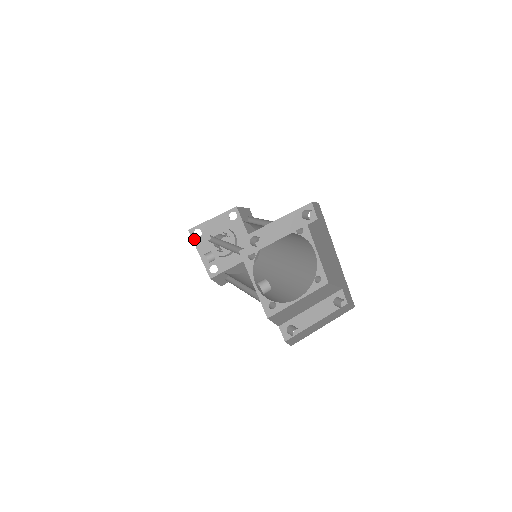
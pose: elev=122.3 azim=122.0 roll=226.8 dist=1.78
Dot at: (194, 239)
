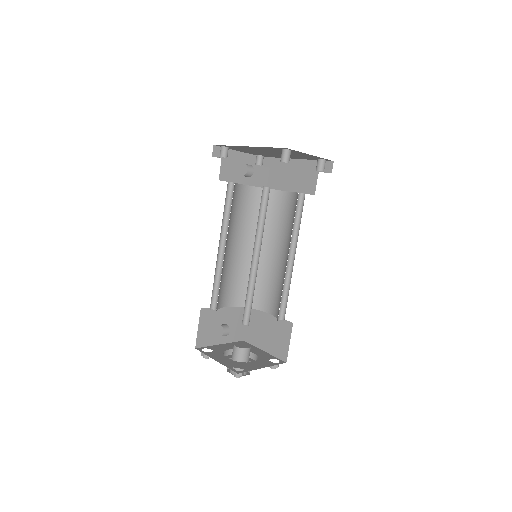
Dot at: (204, 353)
